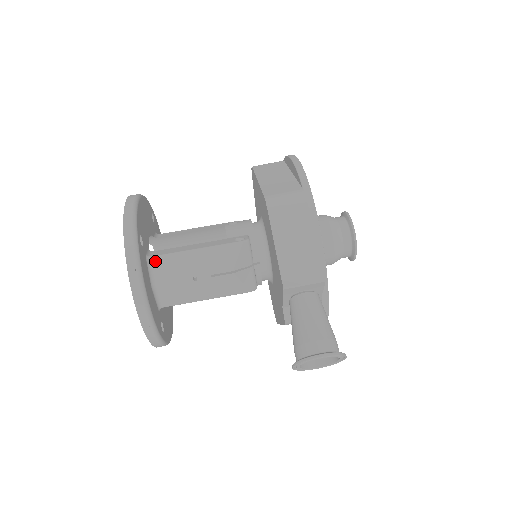
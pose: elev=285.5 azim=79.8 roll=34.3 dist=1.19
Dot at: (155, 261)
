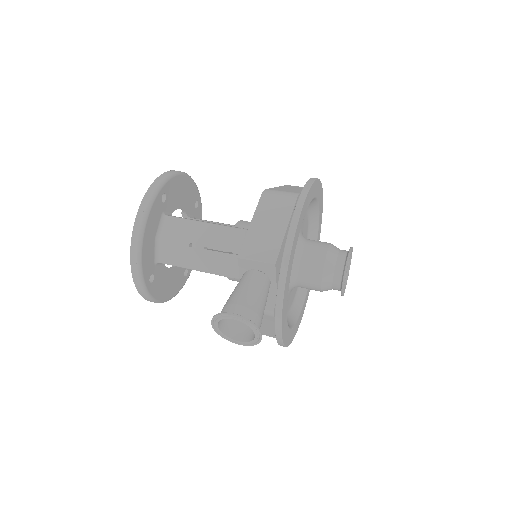
Dot at: (168, 220)
